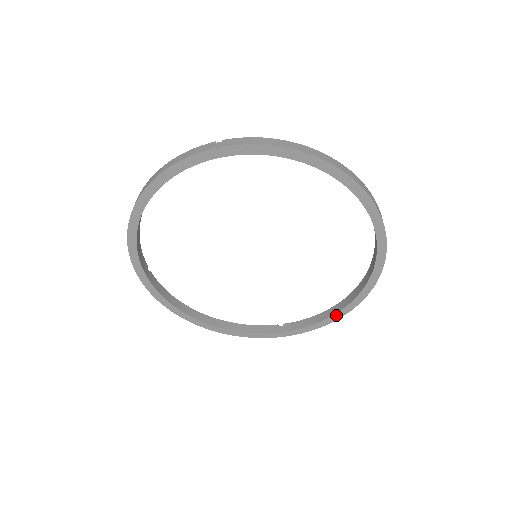
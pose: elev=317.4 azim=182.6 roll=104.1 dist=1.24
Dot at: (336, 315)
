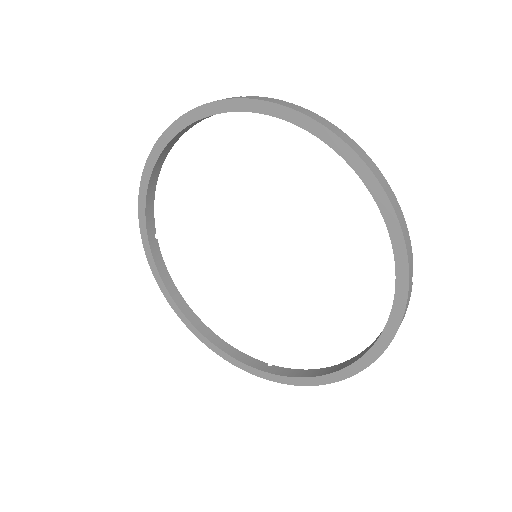
Dot at: (330, 376)
